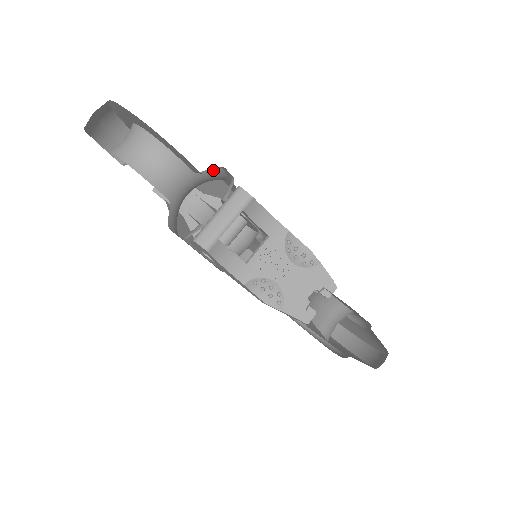
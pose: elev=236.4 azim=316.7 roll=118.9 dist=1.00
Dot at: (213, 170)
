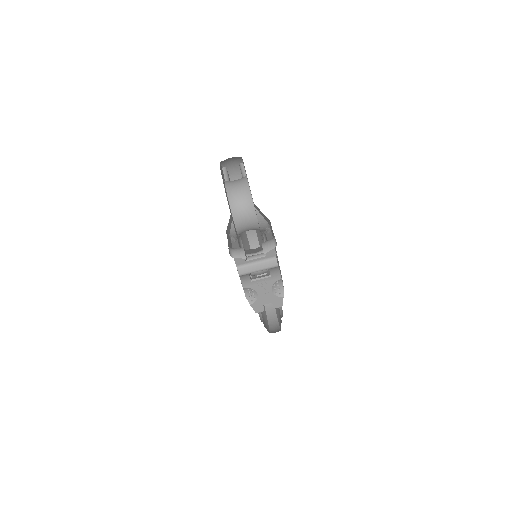
Dot at: occluded
